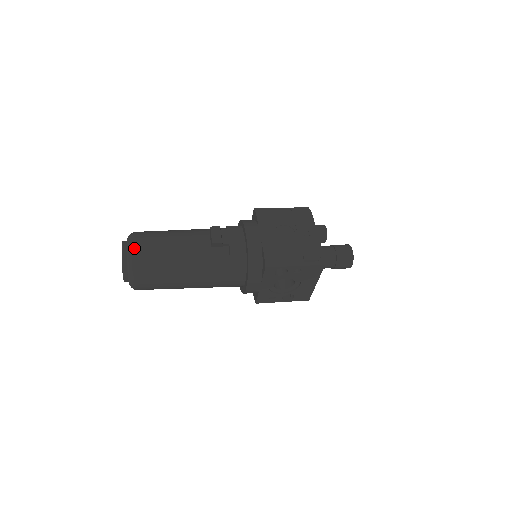
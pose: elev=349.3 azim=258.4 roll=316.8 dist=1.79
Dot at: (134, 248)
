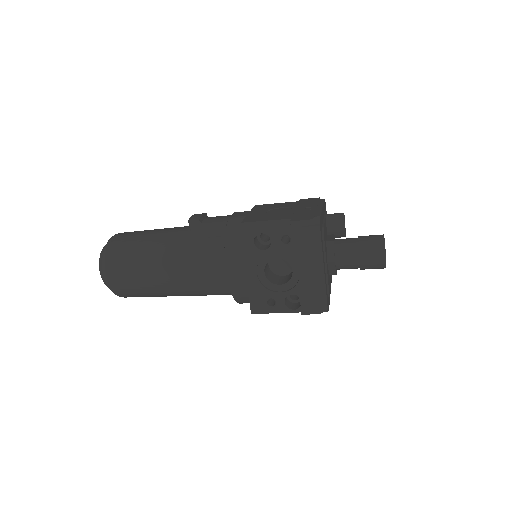
Dot at: (114, 237)
